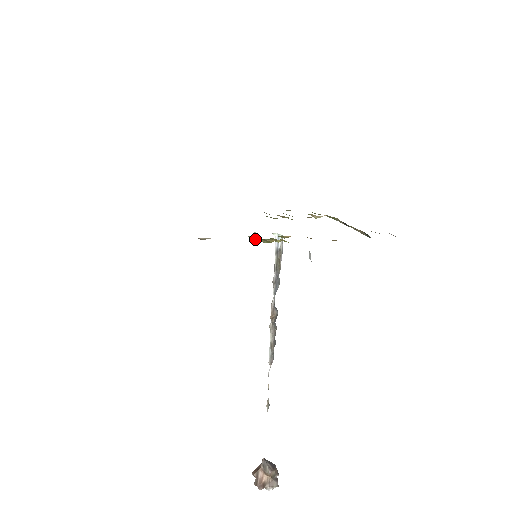
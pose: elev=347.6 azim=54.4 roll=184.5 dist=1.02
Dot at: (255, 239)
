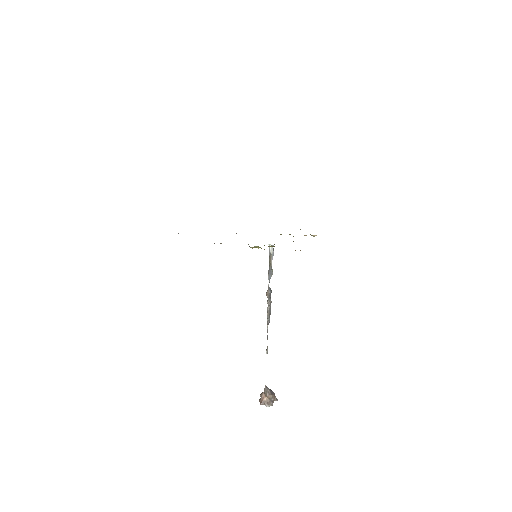
Dot at: occluded
